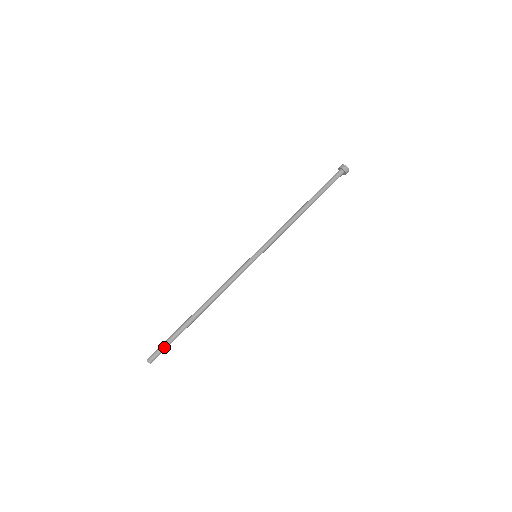
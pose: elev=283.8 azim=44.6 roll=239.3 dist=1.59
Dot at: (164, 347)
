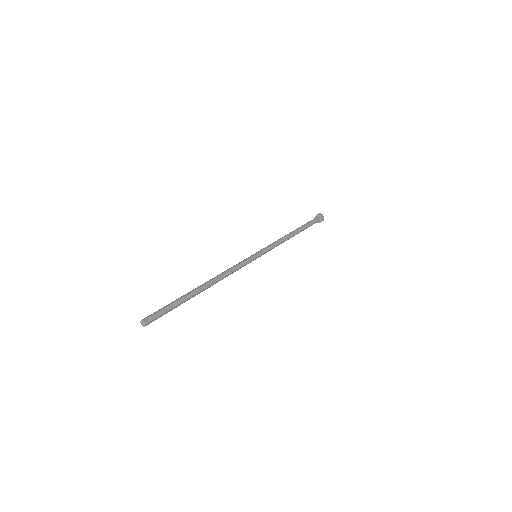
Dot at: (161, 309)
